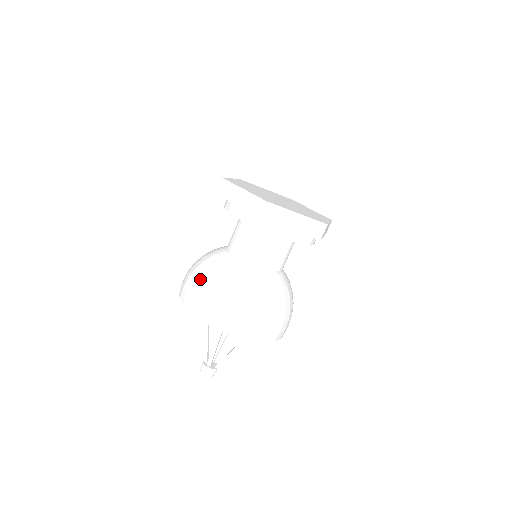
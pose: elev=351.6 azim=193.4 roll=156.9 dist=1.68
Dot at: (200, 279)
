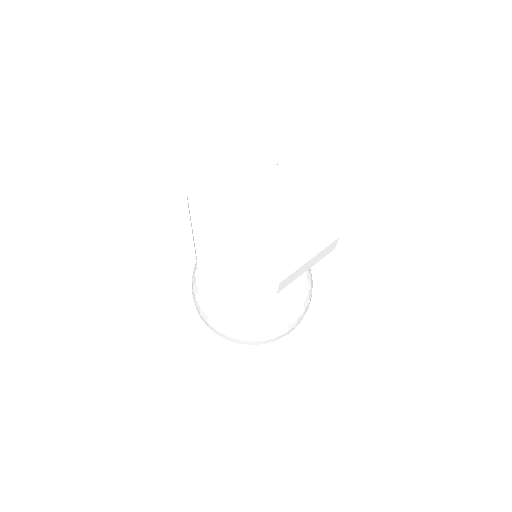
Dot at: (226, 323)
